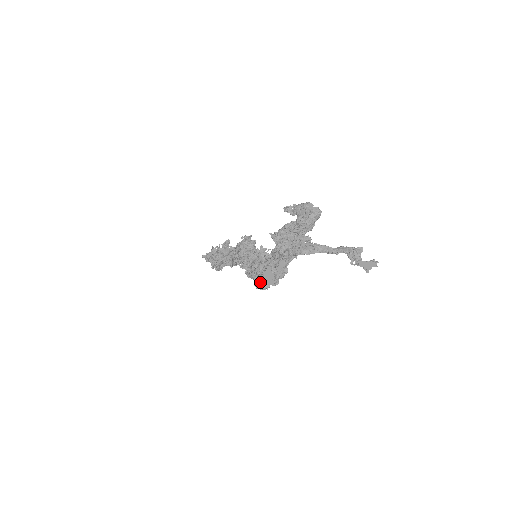
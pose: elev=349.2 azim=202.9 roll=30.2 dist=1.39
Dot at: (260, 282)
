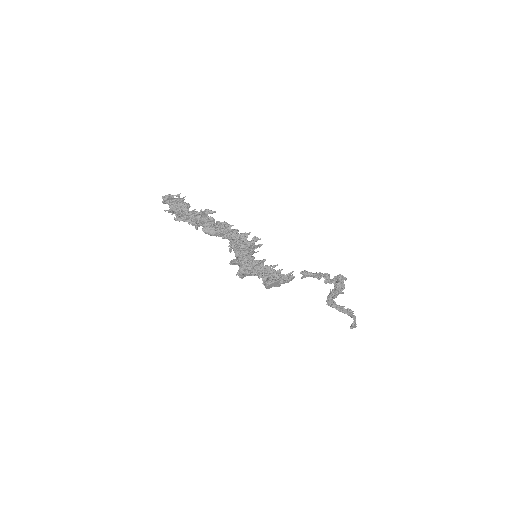
Dot at: (248, 275)
